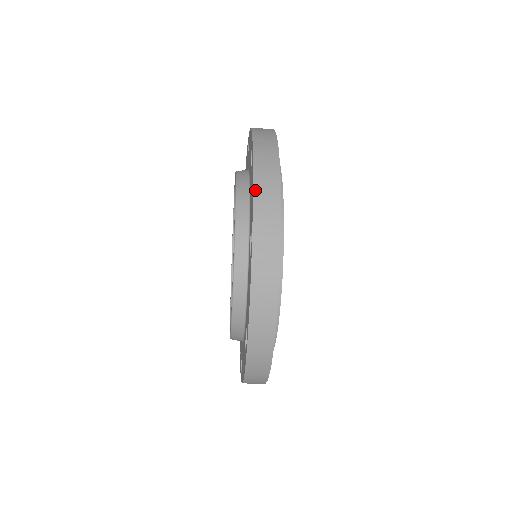
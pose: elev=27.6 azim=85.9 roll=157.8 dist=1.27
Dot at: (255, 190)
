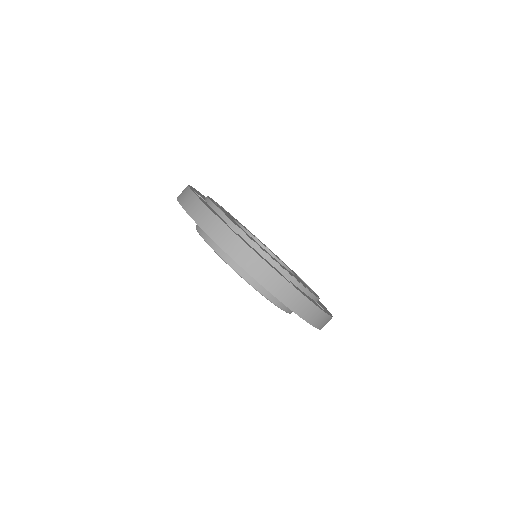
Dot at: occluded
